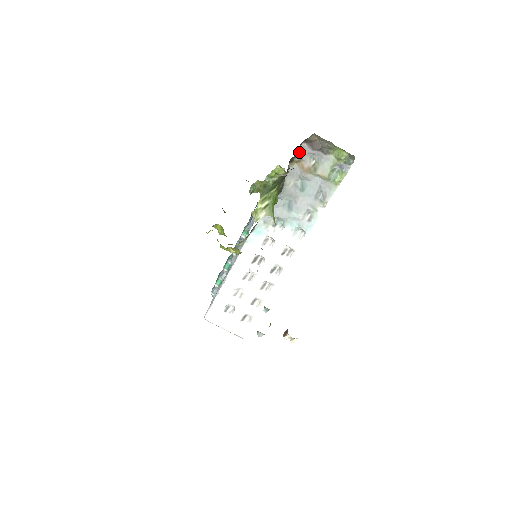
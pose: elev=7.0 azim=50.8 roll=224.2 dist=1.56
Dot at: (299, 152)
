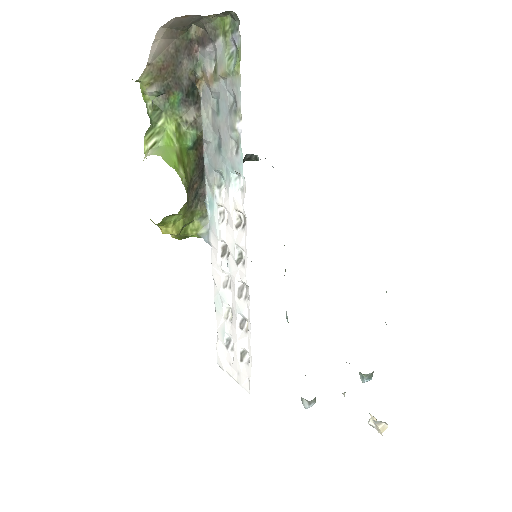
Dot at: (199, 63)
